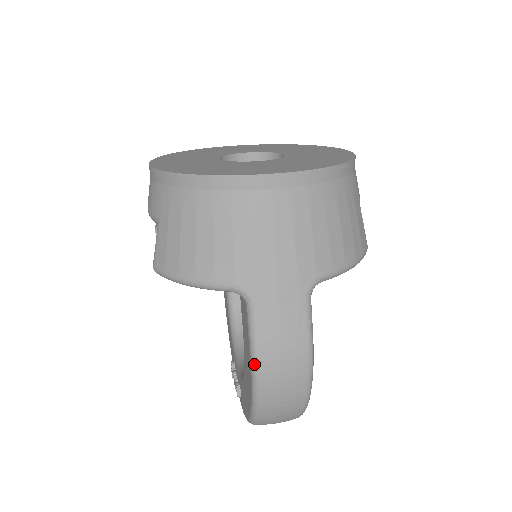
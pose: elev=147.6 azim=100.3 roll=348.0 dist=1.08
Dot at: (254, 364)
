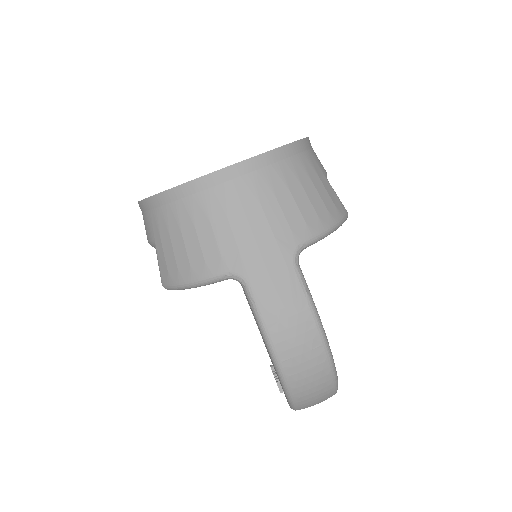
Dot at: (266, 338)
